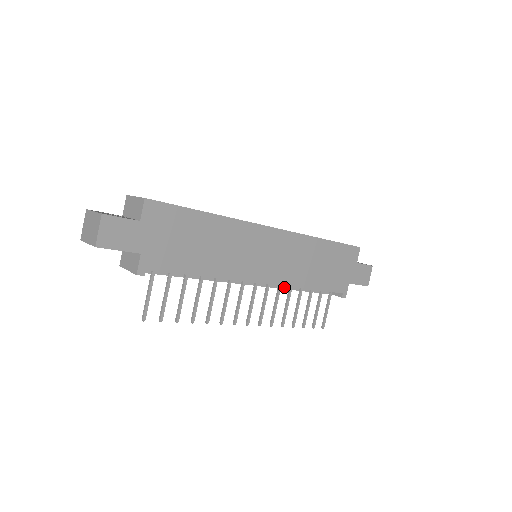
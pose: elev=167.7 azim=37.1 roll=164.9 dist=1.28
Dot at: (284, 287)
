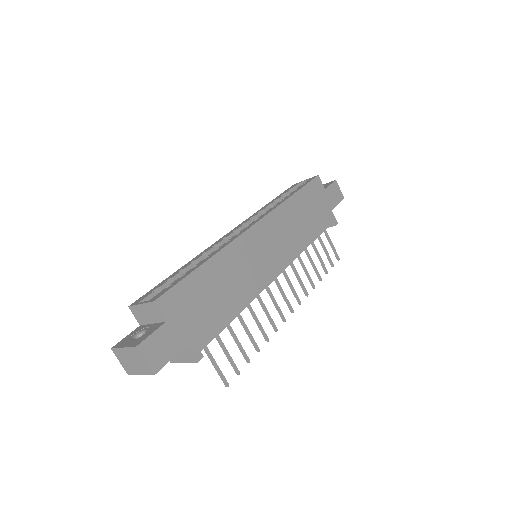
Dot at: occluded
